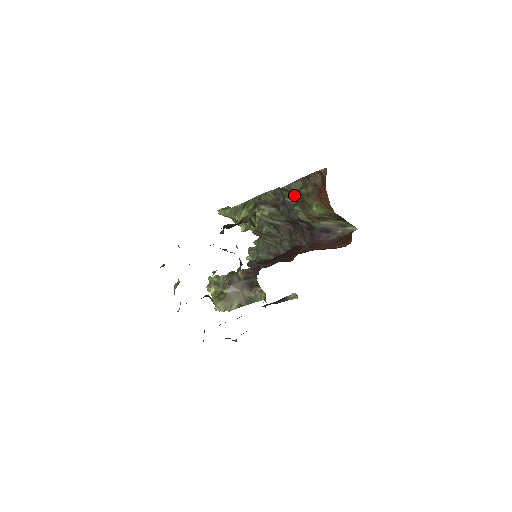
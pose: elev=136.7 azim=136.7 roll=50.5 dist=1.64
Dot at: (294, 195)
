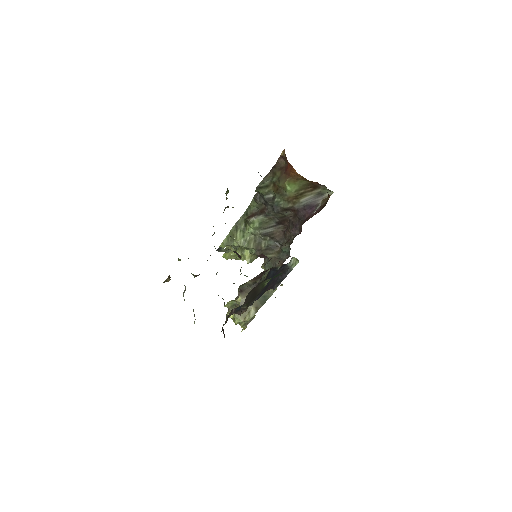
Dot at: (269, 188)
